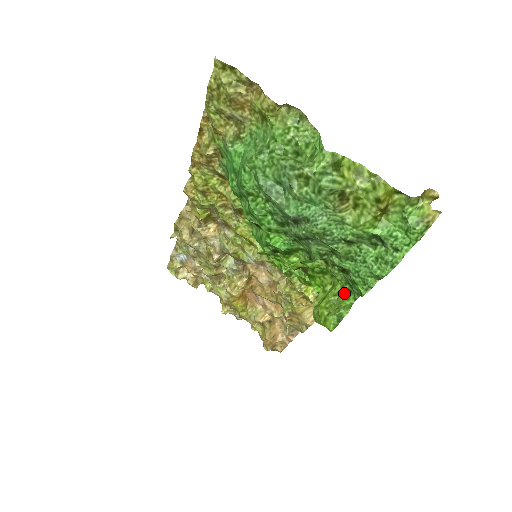
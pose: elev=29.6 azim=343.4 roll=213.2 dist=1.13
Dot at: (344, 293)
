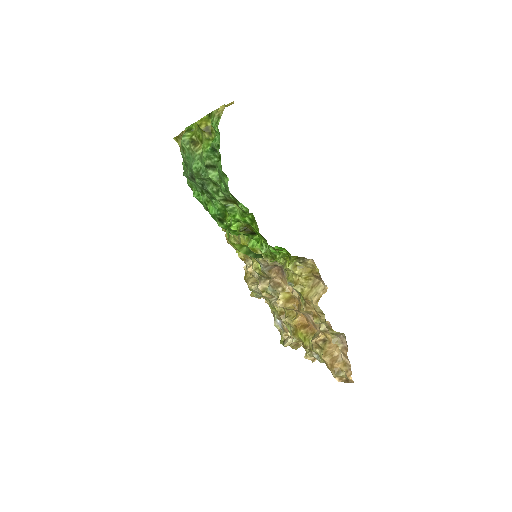
Dot at: occluded
